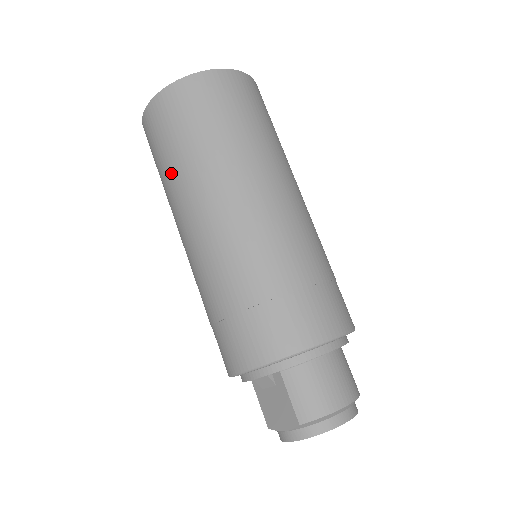
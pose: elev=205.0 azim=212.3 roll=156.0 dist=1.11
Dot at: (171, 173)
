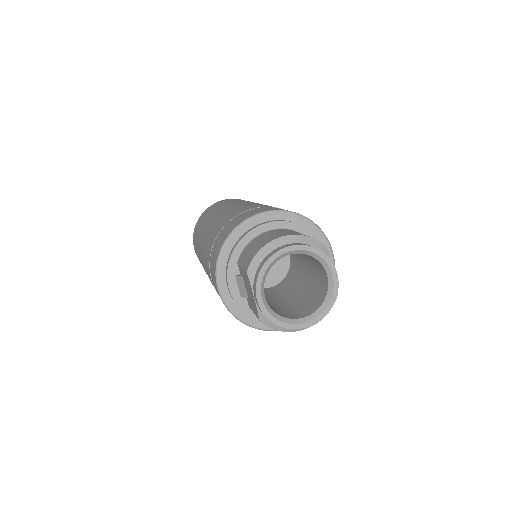
Dot at: (198, 255)
